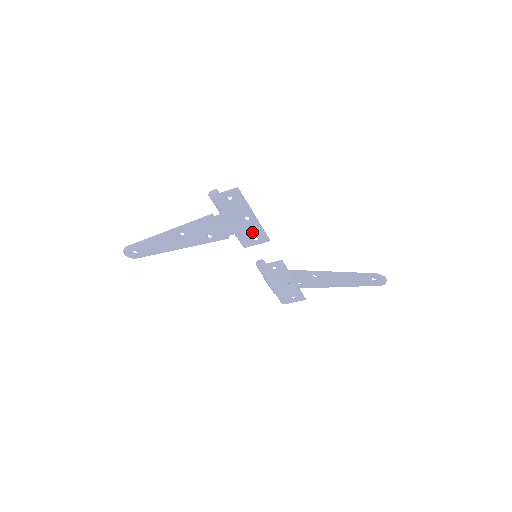
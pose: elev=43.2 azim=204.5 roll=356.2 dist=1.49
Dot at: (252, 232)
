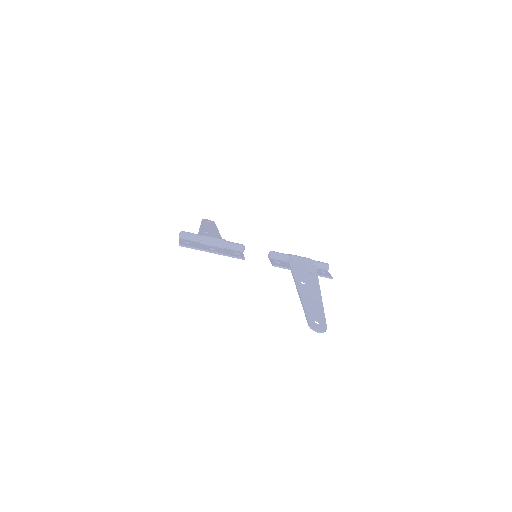
Dot at: occluded
